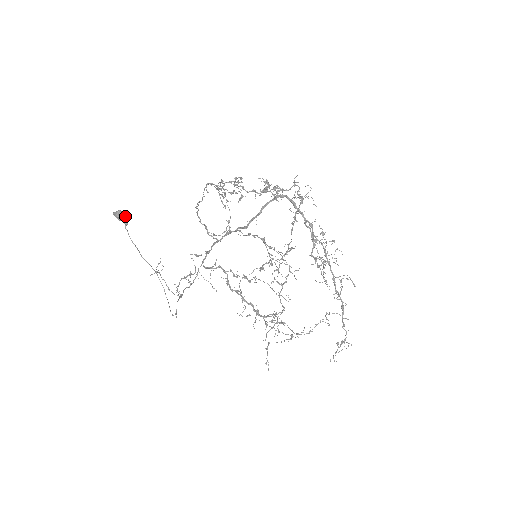
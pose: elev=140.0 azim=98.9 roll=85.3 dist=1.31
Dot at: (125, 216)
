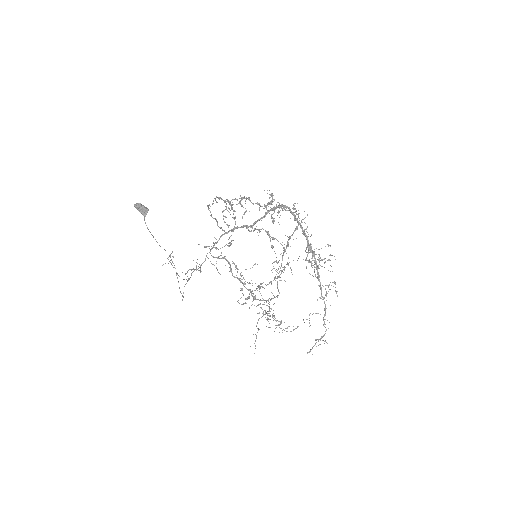
Dot at: (144, 209)
